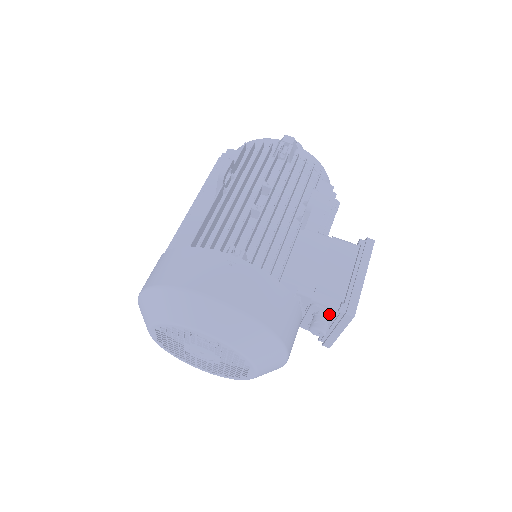
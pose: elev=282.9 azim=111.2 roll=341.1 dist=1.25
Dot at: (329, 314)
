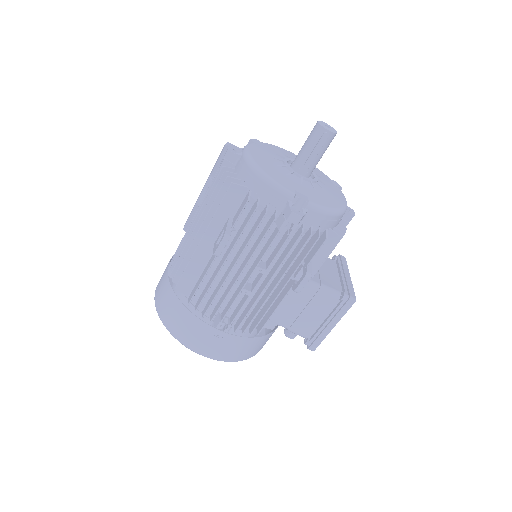
Dot at: occluded
